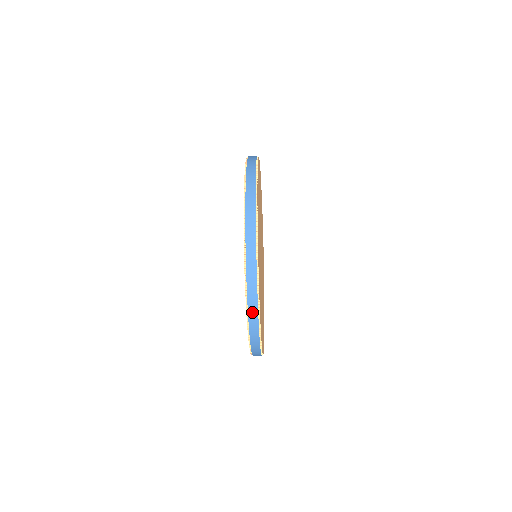
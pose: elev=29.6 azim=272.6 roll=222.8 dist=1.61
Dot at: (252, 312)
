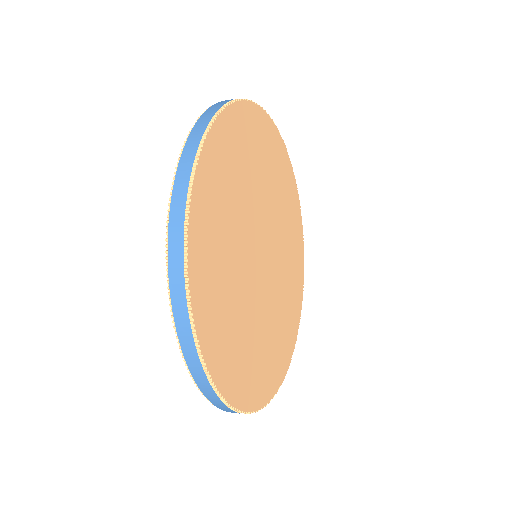
Dot at: (186, 345)
